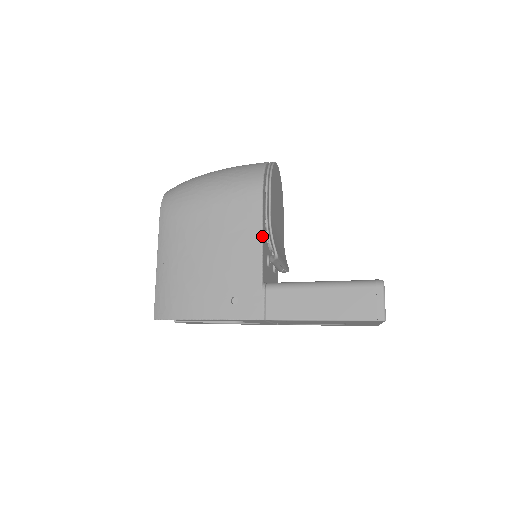
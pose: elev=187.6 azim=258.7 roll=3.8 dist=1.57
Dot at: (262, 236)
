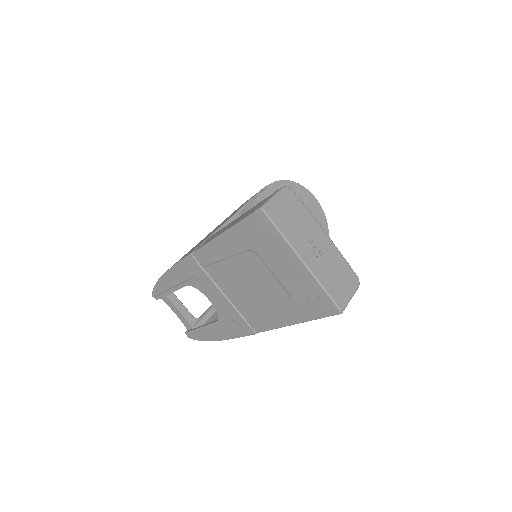
Dot at: (240, 209)
